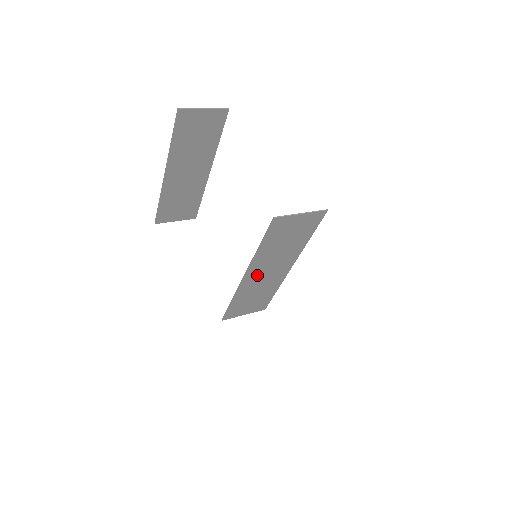
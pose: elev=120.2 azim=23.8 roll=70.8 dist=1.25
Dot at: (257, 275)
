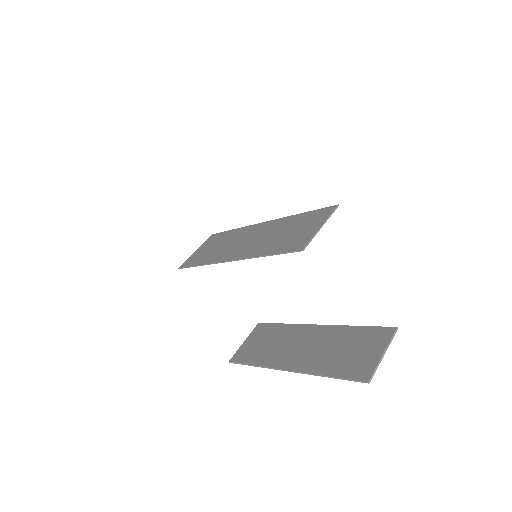
Dot at: (239, 250)
